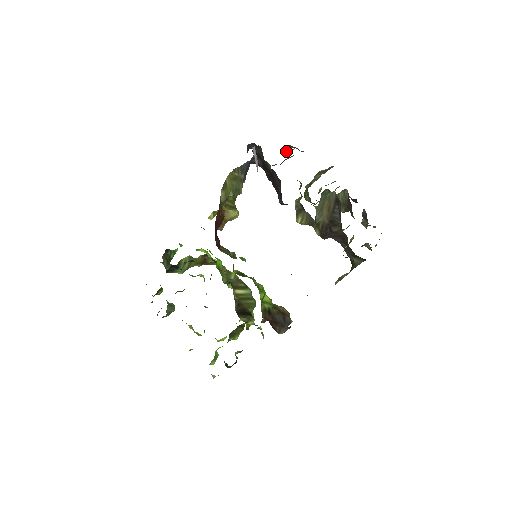
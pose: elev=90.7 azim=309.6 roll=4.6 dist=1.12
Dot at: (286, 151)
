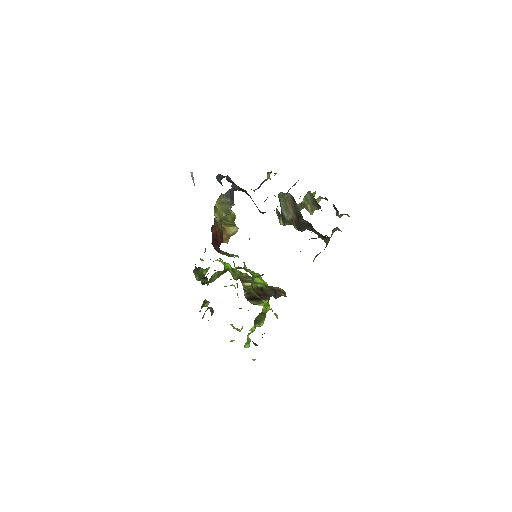
Dot at: (267, 177)
